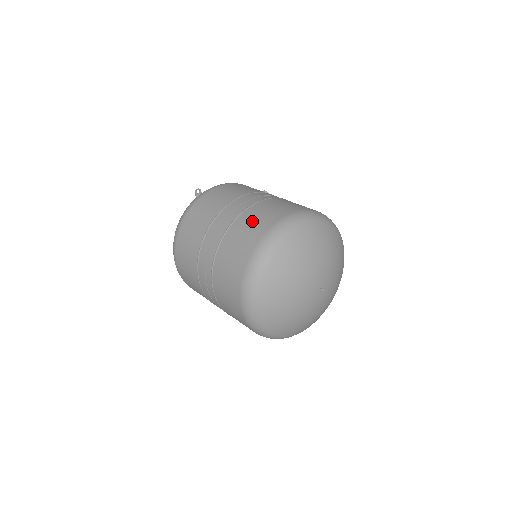
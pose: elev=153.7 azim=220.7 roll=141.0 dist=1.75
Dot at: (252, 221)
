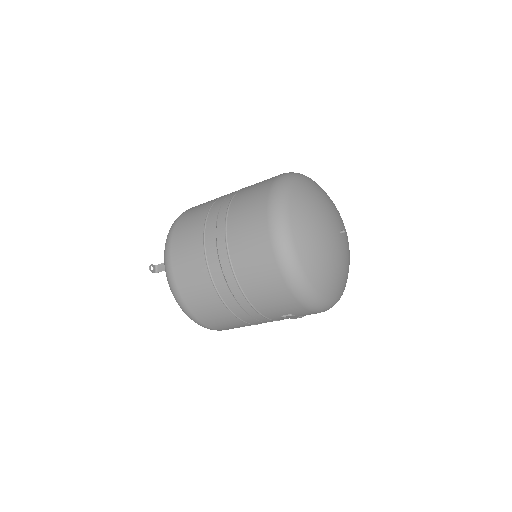
Dot at: occluded
